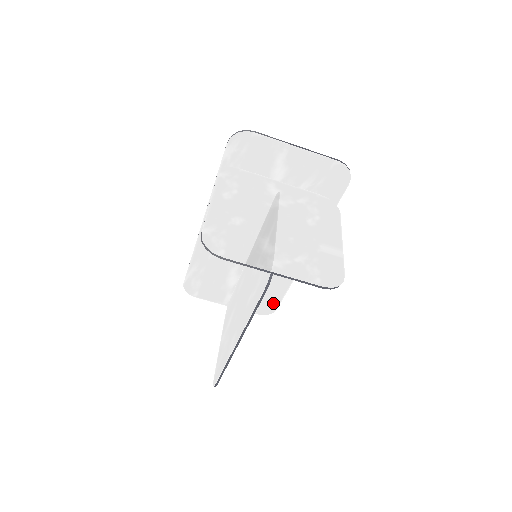
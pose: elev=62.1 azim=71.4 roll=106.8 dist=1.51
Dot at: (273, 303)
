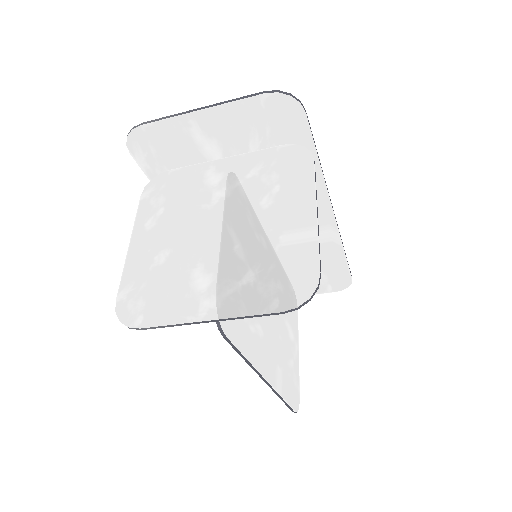
Dot at: (342, 276)
